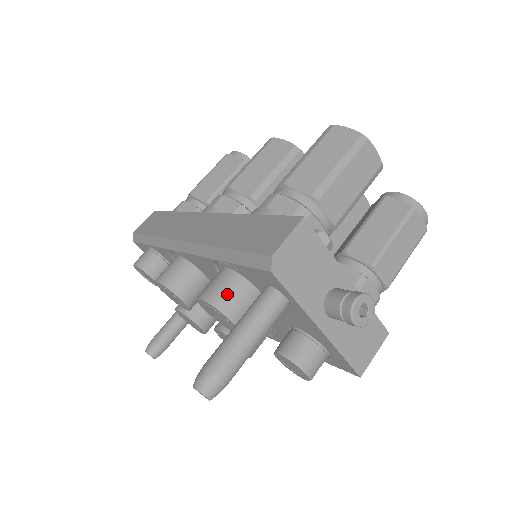
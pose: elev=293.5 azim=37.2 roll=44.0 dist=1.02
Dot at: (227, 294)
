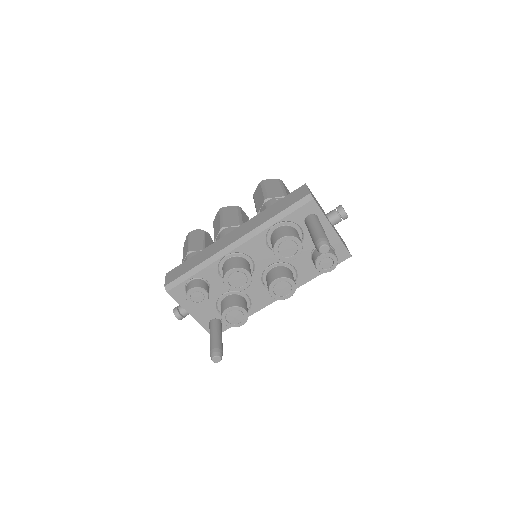
Dot at: (290, 231)
